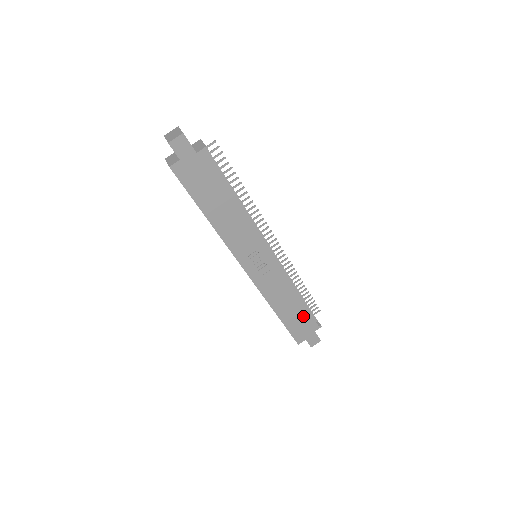
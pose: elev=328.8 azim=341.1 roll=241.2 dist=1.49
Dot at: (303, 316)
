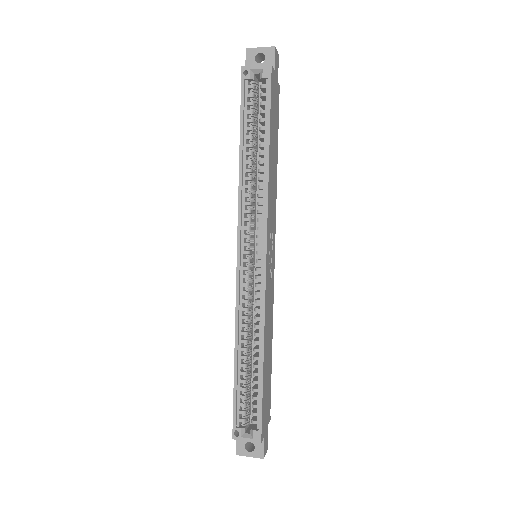
Dot at: (269, 384)
